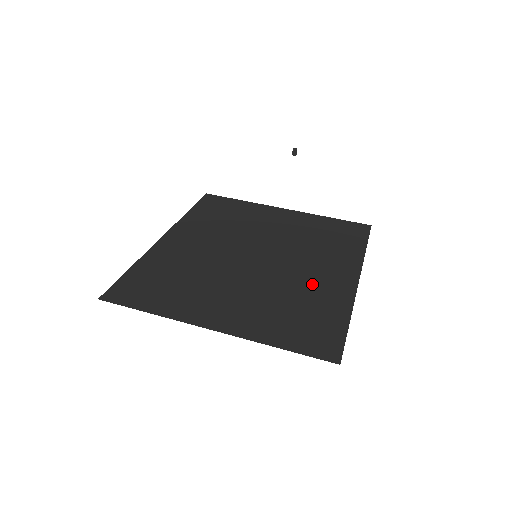
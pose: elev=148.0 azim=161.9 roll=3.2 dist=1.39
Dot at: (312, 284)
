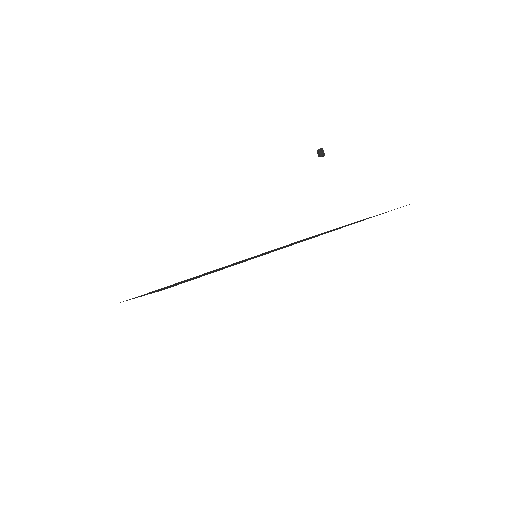
Dot at: occluded
